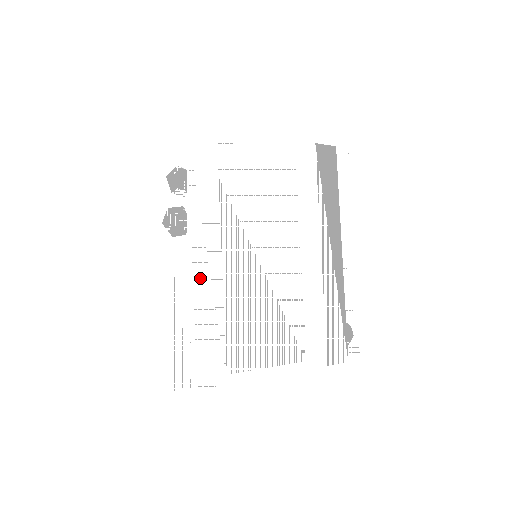
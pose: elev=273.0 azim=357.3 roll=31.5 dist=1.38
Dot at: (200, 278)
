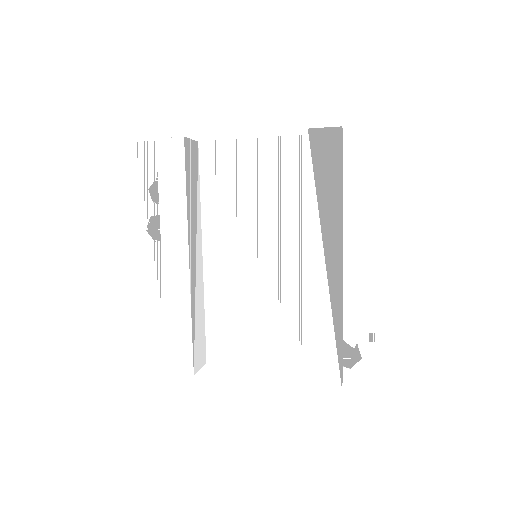
Dot at: (169, 280)
